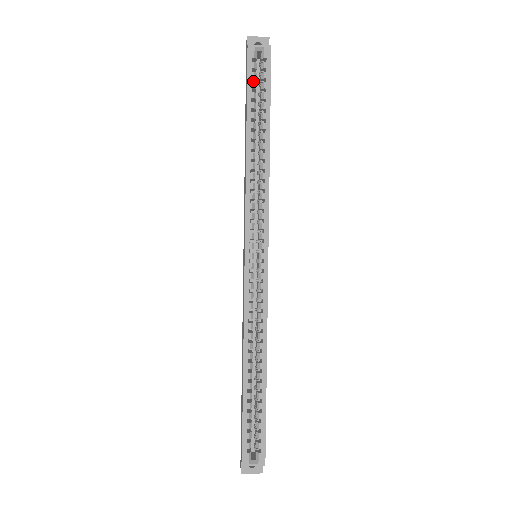
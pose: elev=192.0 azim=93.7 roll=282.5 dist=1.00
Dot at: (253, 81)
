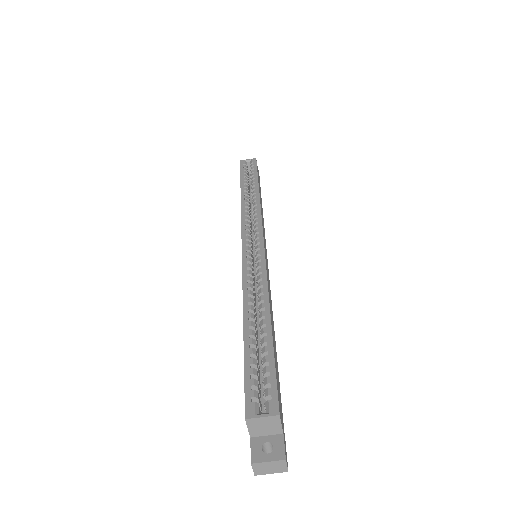
Dot at: occluded
